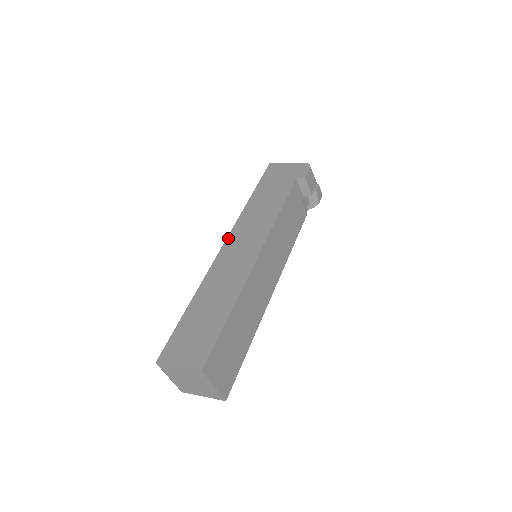
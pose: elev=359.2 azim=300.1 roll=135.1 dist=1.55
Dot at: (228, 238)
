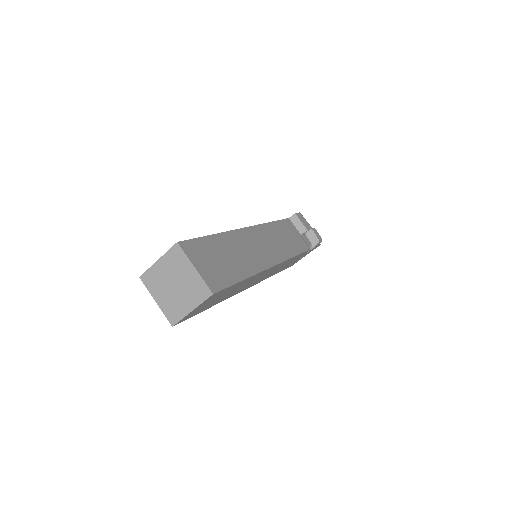
Dot at: occluded
